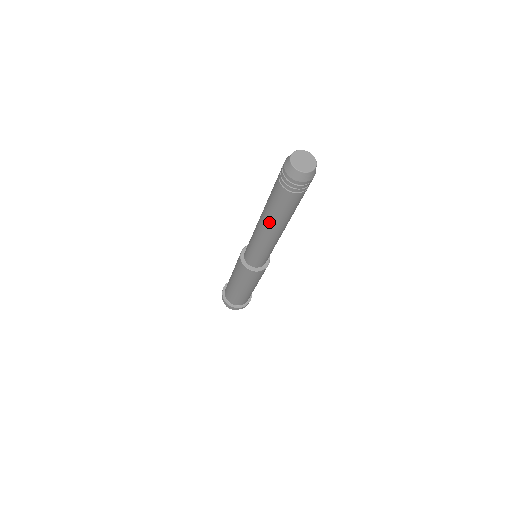
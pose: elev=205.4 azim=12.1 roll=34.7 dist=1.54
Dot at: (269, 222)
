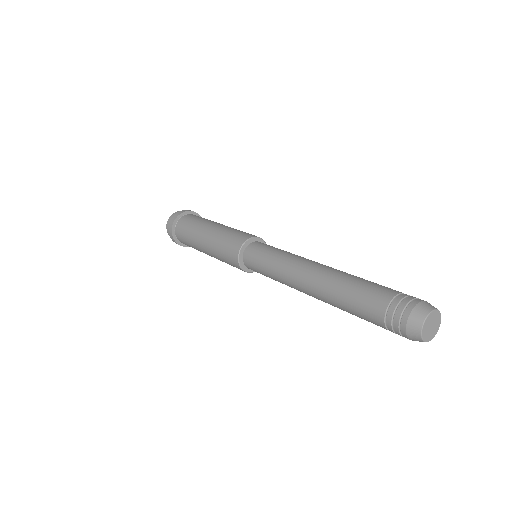
Dot at: occluded
